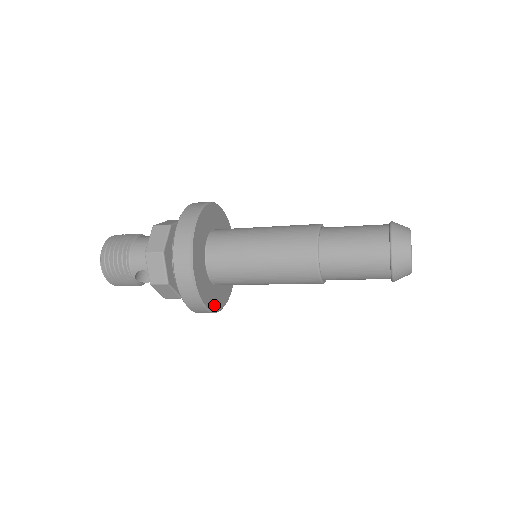
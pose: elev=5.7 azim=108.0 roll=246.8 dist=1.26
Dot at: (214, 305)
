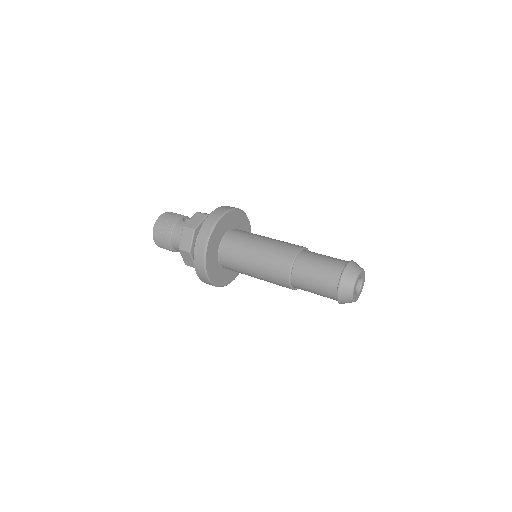
Dot at: (229, 280)
